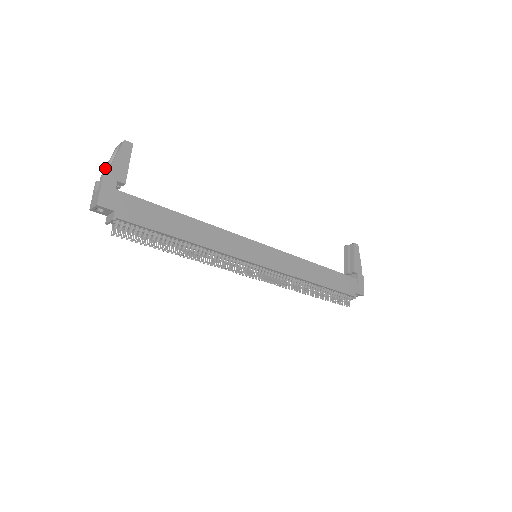
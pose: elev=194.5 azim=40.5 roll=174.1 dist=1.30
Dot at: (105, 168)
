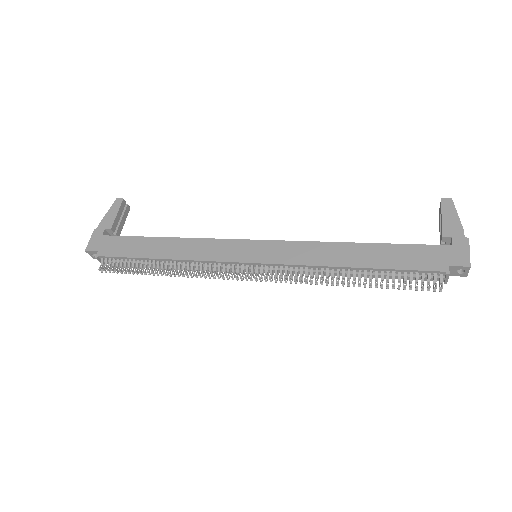
Dot at: occluded
